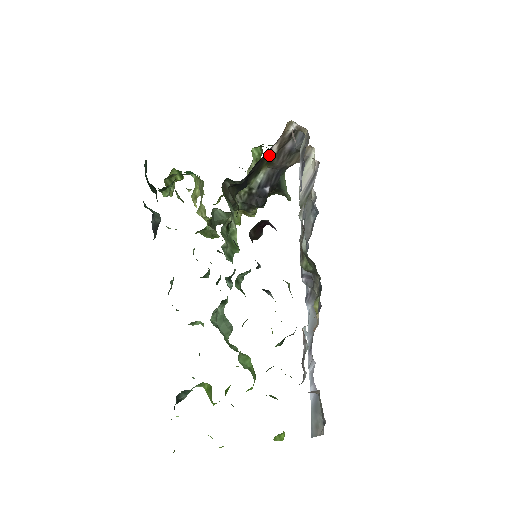
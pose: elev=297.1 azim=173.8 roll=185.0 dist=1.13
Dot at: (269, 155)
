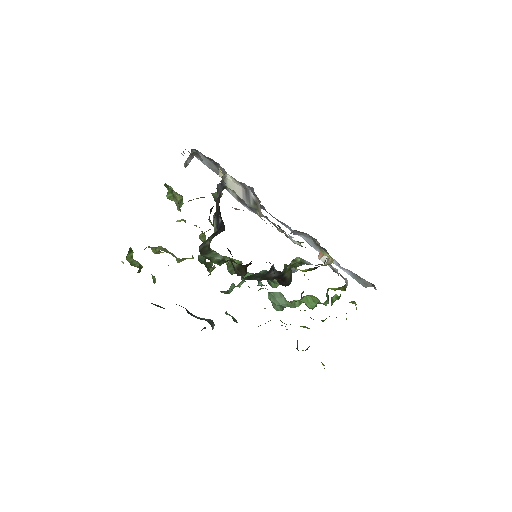
Dot at: occluded
